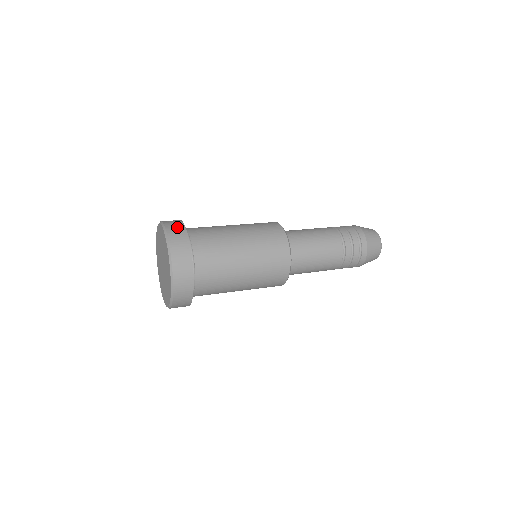
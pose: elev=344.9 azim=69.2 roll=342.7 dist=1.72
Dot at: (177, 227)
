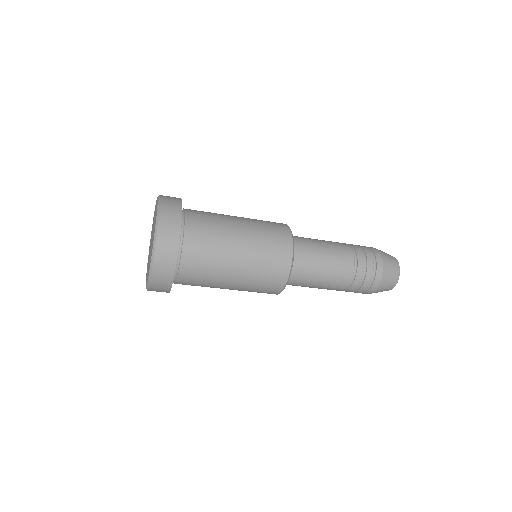
Dot at: (173, 197)
